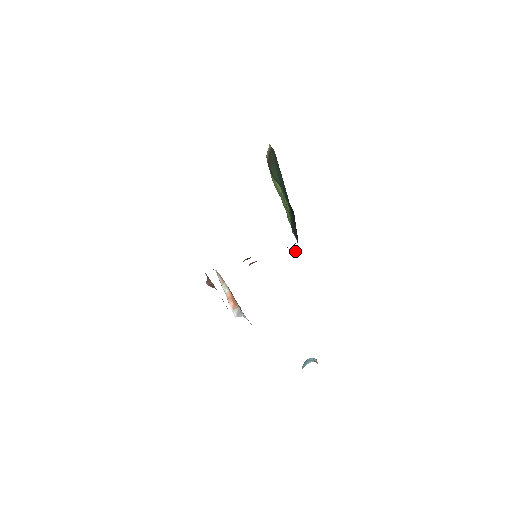
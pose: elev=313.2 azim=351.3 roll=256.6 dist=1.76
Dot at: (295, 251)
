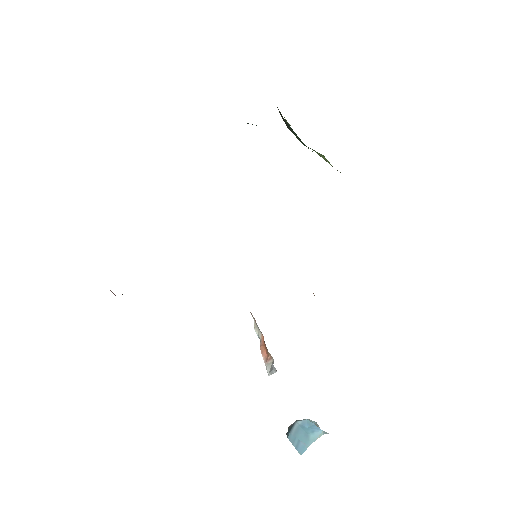
Dot at: occluded
